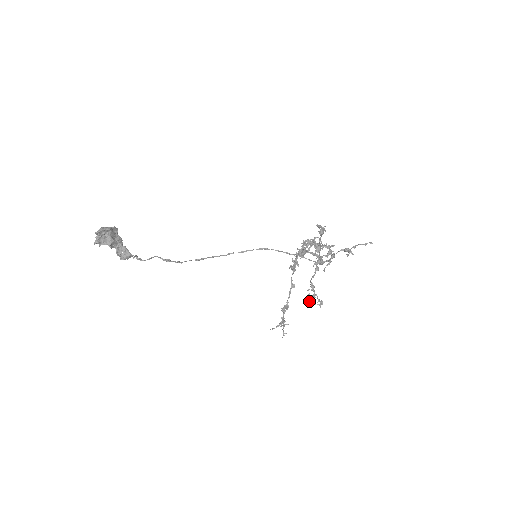
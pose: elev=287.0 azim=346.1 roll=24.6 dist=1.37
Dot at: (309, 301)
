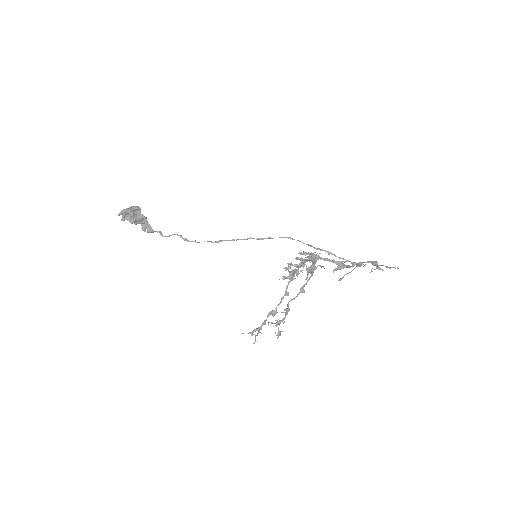
Dot at: (273, 326)
